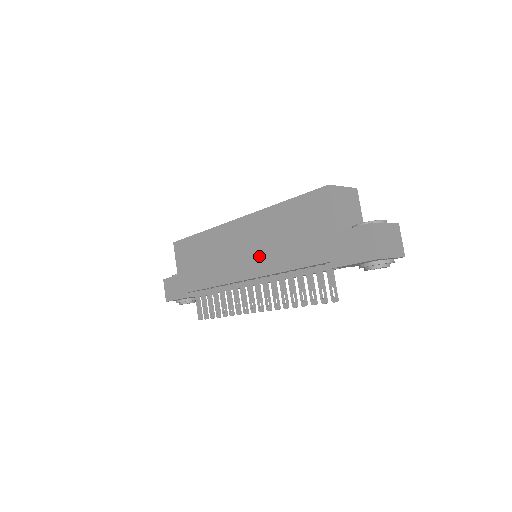
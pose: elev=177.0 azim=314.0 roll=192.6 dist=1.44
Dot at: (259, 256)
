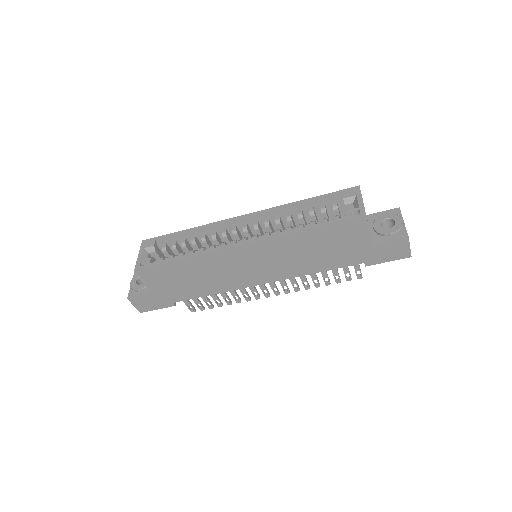
Dot at: (280, 268)
